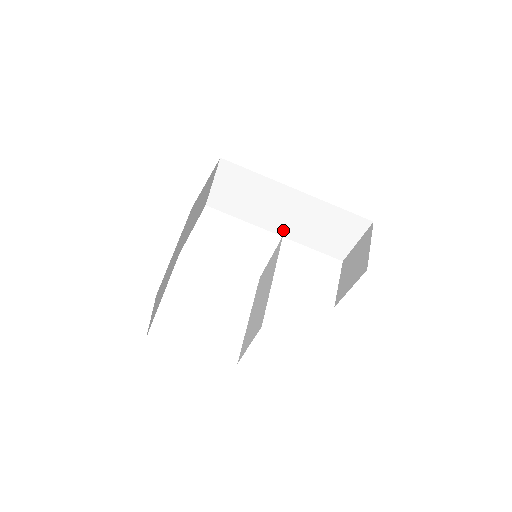
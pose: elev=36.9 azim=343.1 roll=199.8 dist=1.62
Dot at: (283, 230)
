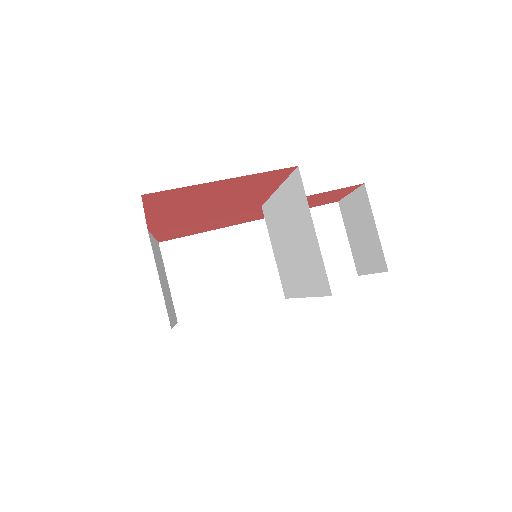
Dot at: (275, 286)
